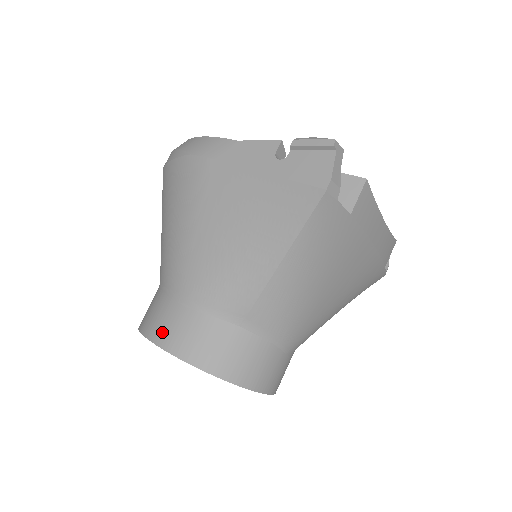
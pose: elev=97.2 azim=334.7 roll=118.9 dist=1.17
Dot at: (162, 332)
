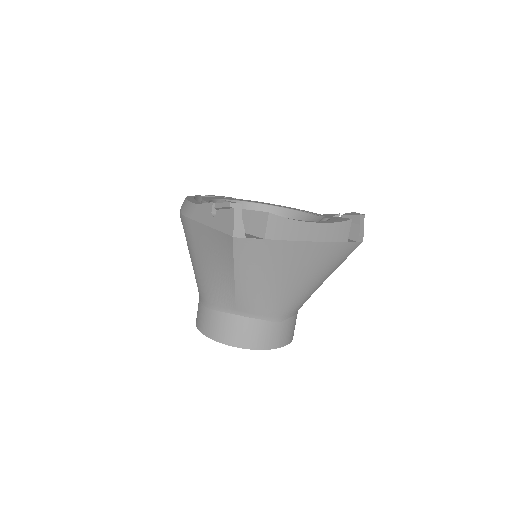
Dot at: (200, 323)
